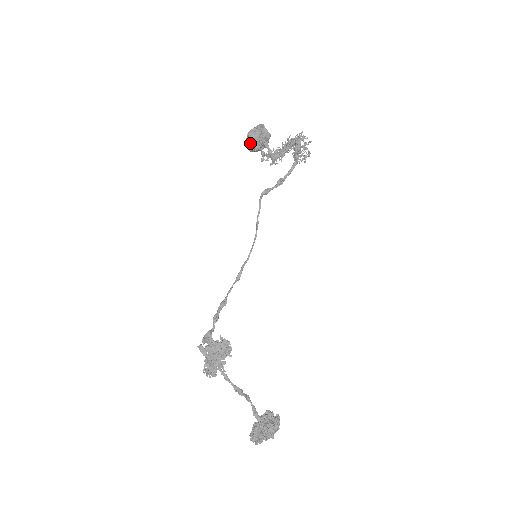
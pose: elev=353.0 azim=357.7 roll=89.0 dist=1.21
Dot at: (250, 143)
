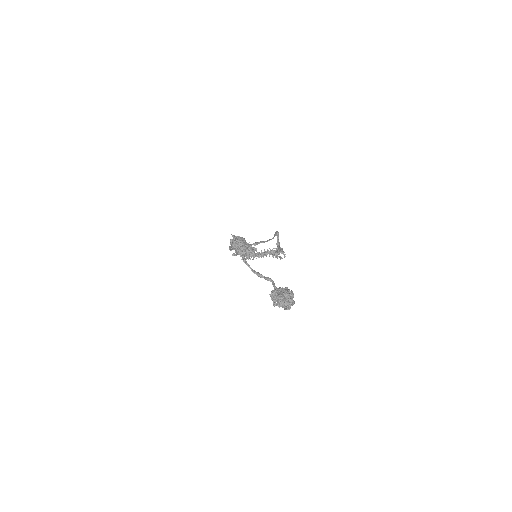
Dot at: occluded
